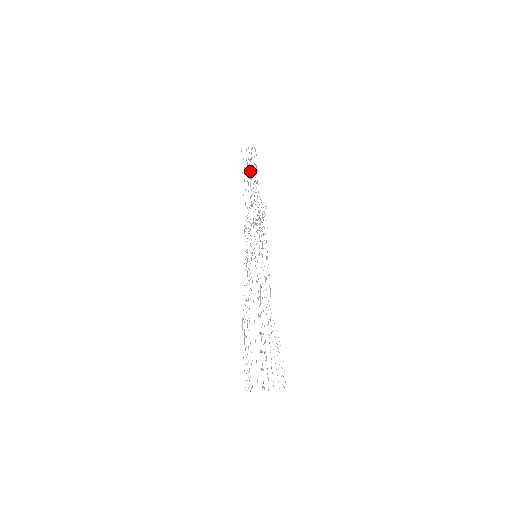
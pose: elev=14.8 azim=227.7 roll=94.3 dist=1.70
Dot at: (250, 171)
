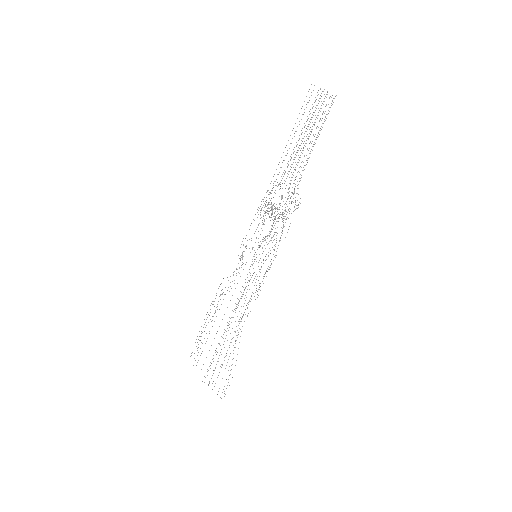
Dot at: (307, 129)
